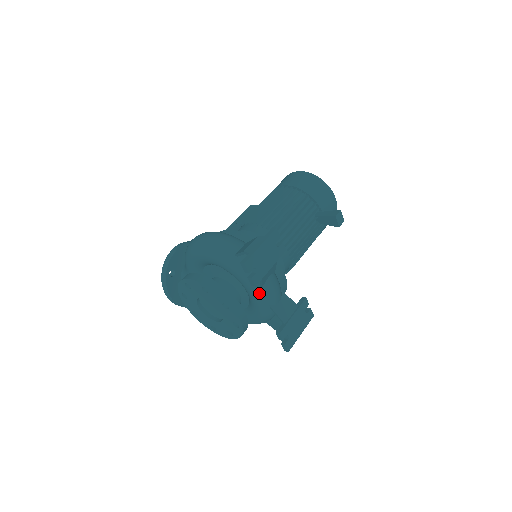
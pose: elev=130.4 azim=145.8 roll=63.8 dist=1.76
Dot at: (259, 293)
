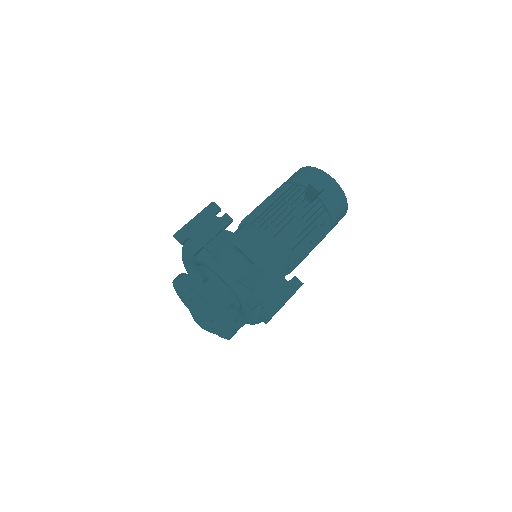
Dot at: (220, 269)
